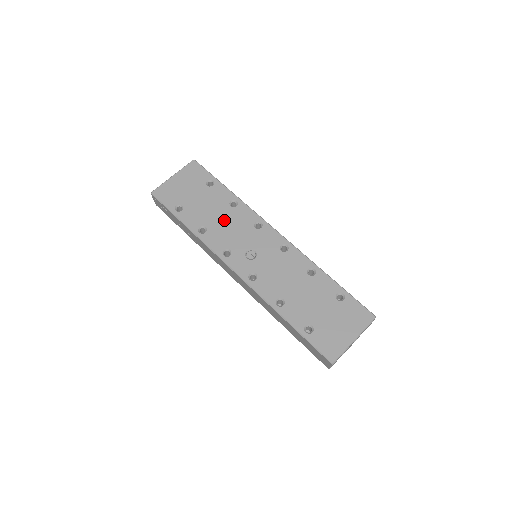
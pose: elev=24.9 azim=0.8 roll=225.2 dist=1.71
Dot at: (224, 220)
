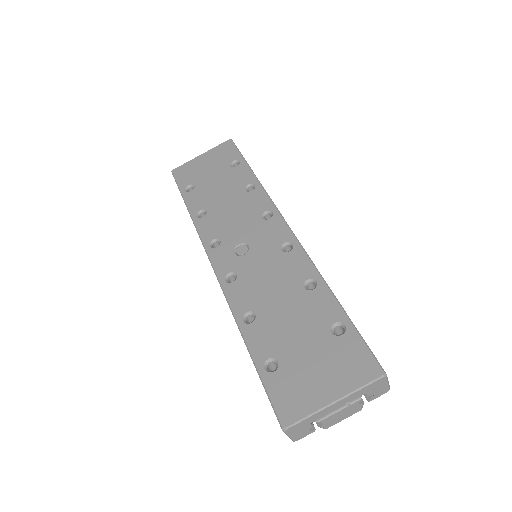
Dot at: (230, 205)
